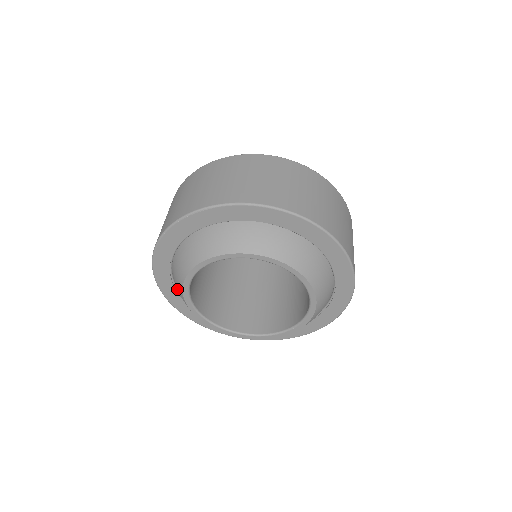
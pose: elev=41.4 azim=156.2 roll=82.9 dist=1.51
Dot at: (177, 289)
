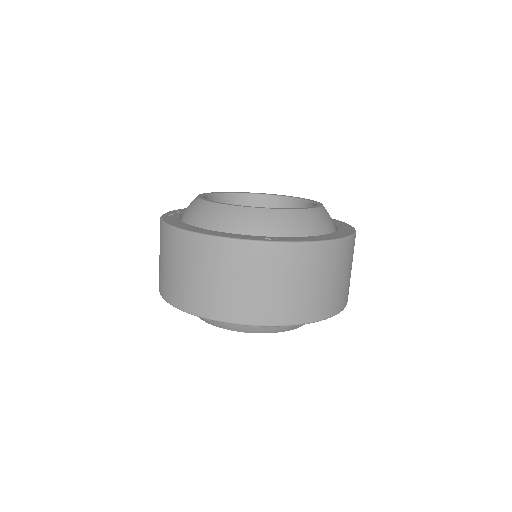
Dot at: occluded
